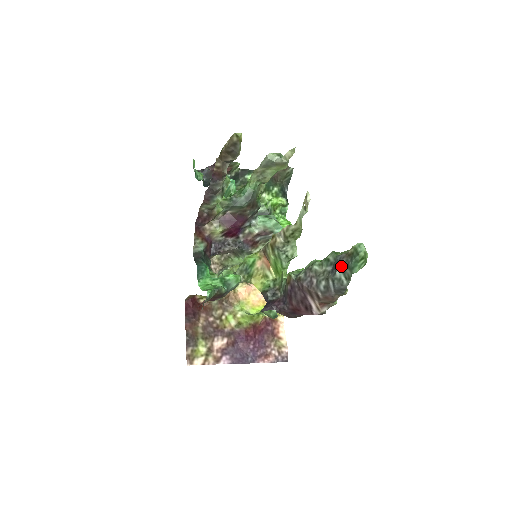
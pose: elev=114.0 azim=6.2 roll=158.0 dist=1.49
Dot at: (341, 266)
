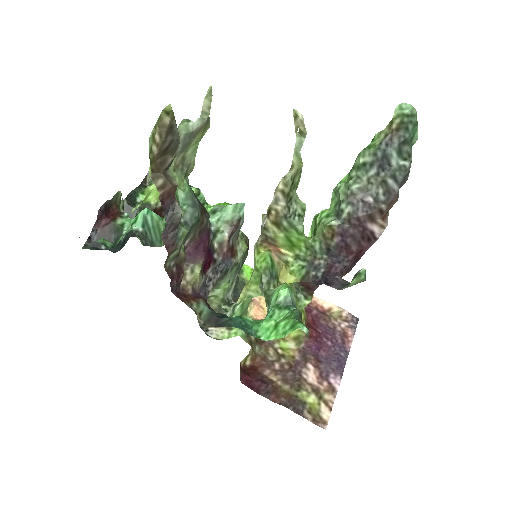
Dot at: (395, 150)
